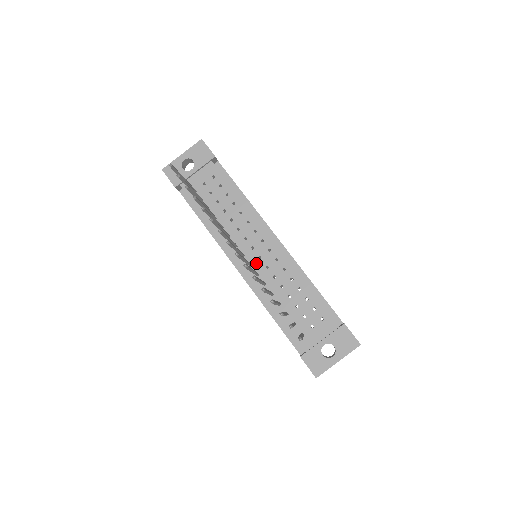
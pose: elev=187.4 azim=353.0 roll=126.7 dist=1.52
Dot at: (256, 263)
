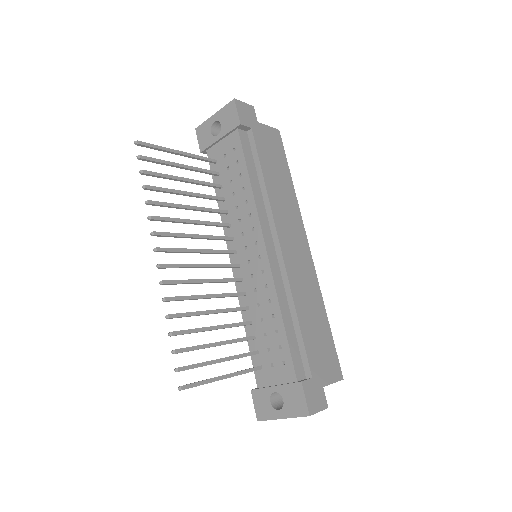
Dot at: (244, 266)
